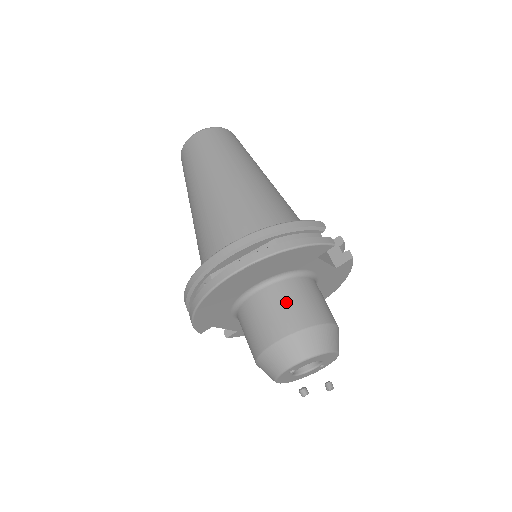
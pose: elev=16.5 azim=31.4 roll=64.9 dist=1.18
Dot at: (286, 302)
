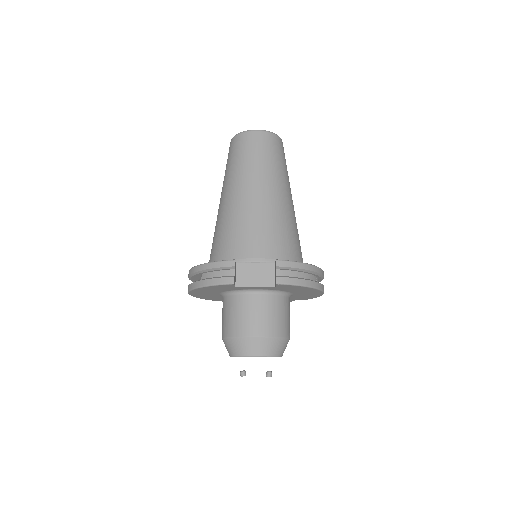
Dot at: (226, 313)
